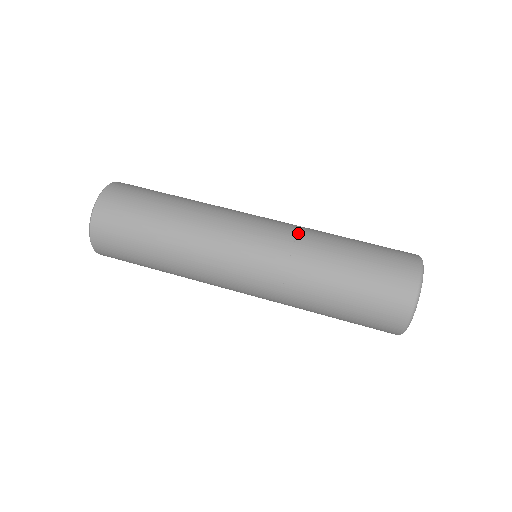
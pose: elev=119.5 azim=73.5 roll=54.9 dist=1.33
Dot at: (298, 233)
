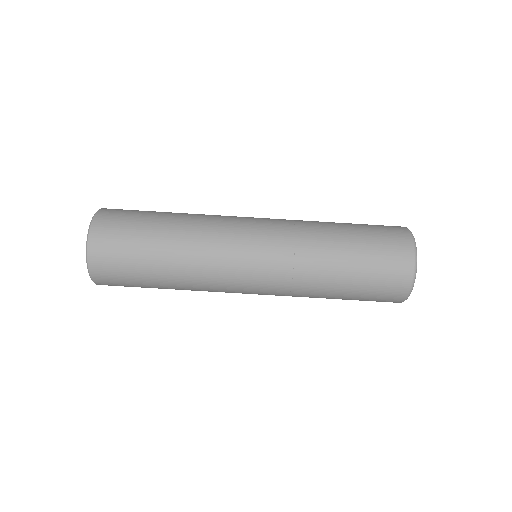
Dot at: (295, 222)
